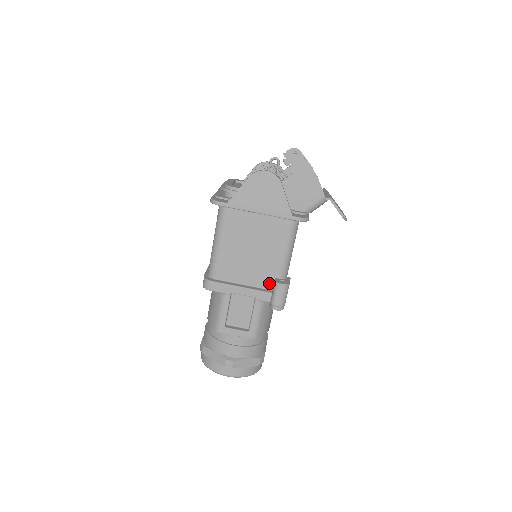
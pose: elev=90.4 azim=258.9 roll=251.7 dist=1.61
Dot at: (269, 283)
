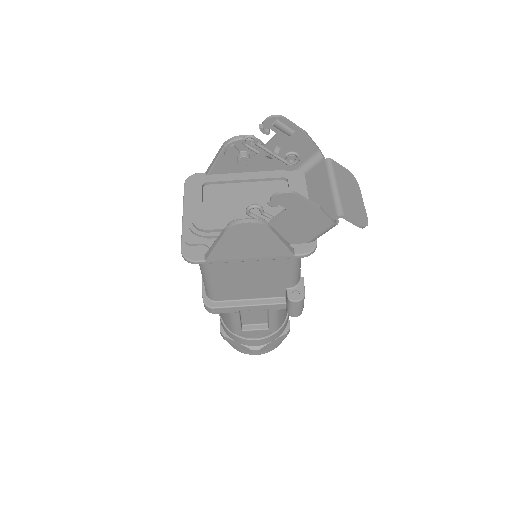
Dot at: (280, 293)
